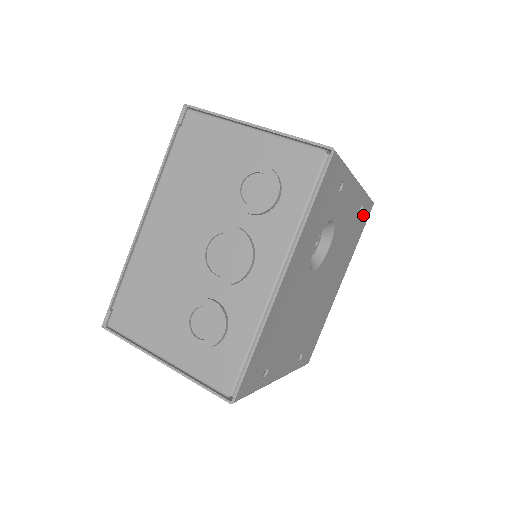
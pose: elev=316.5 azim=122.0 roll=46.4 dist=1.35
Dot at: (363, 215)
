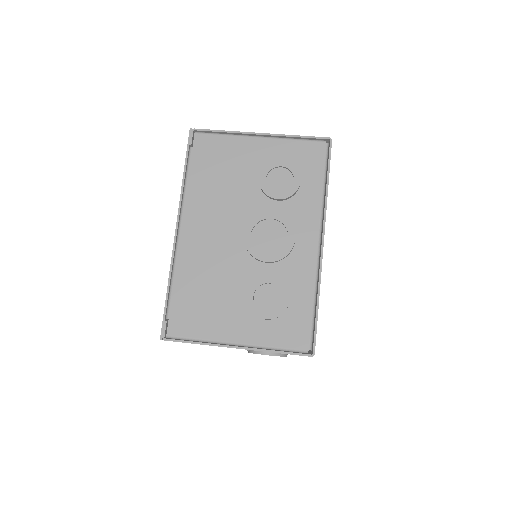
Dot at: occluded
